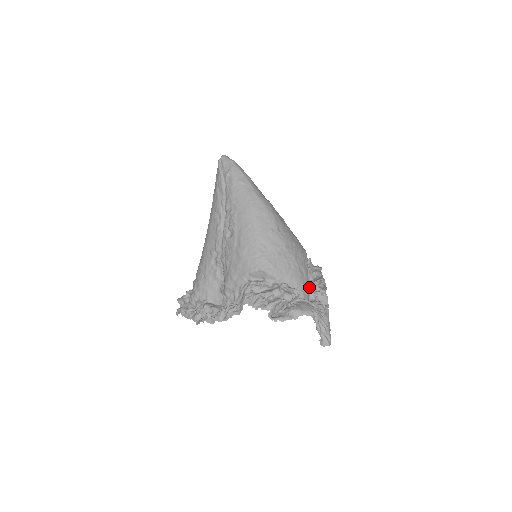
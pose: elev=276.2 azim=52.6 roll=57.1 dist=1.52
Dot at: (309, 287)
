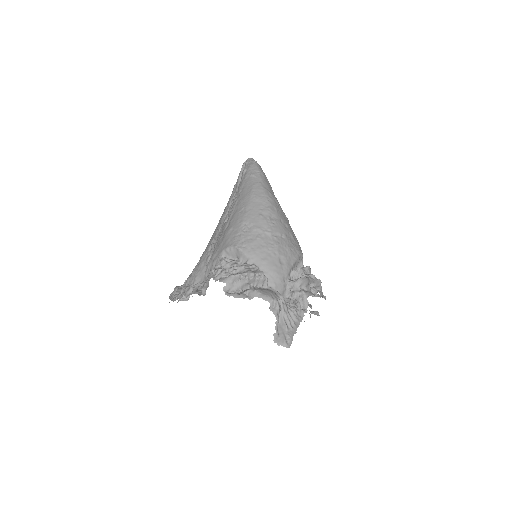
Dot at: (287, 283)
